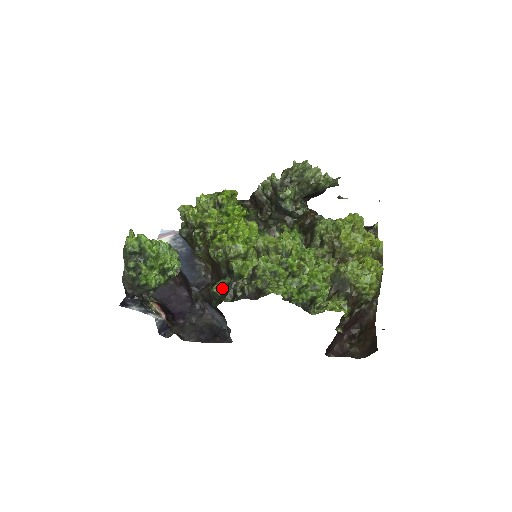
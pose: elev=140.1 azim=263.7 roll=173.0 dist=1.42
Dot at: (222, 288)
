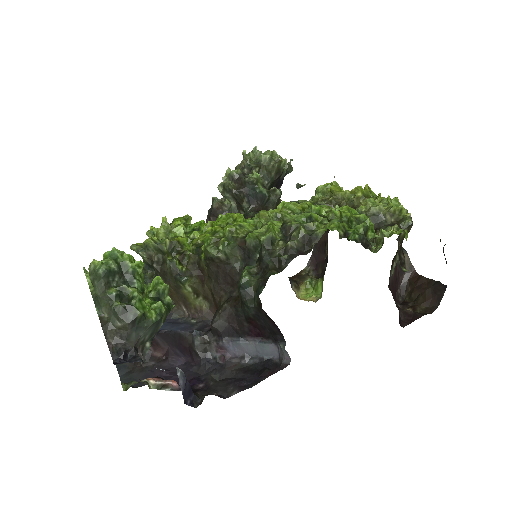
Dot at: (253, 273)
